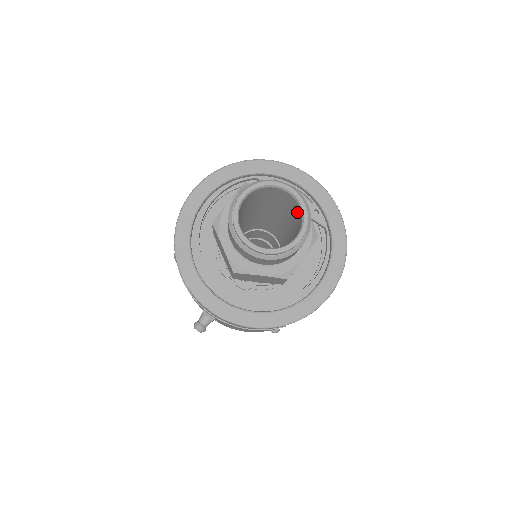
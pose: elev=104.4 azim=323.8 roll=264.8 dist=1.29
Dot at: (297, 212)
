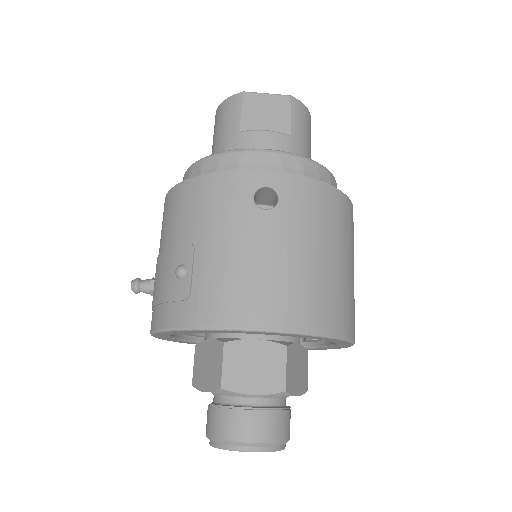
Dot at: occluded
